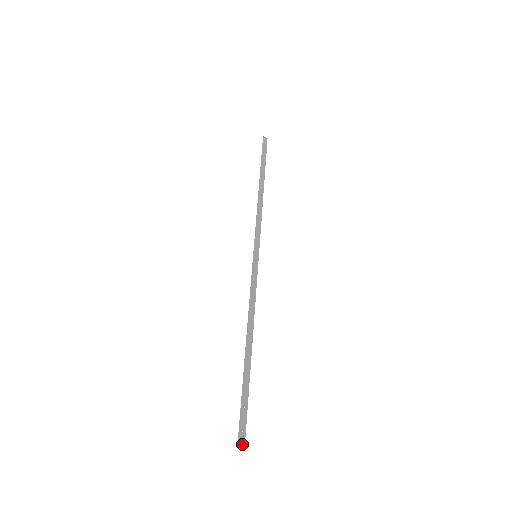
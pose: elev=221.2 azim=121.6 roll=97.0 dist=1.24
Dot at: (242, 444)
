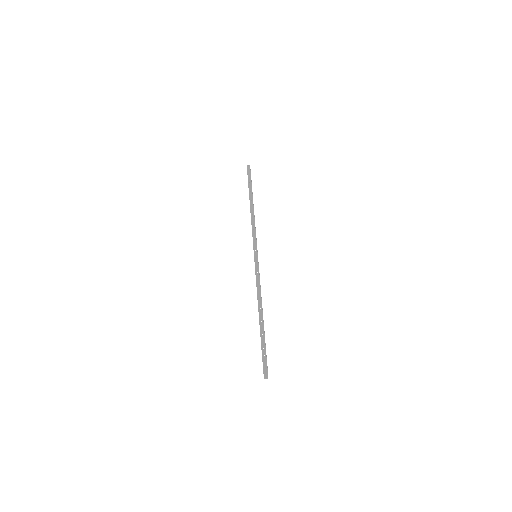
Dot at: (266, 377)
